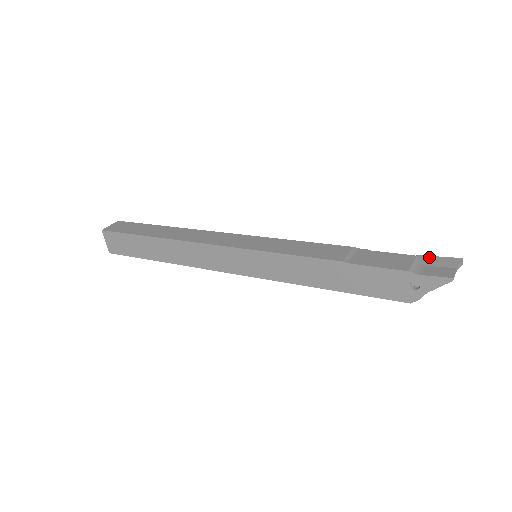
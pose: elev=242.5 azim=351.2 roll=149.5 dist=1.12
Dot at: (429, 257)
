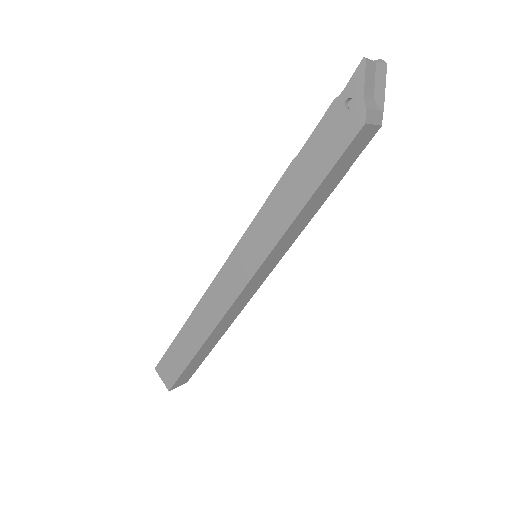
Dot at: occluded
